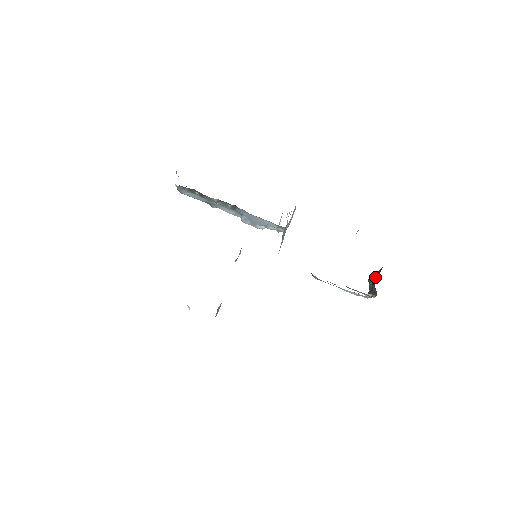
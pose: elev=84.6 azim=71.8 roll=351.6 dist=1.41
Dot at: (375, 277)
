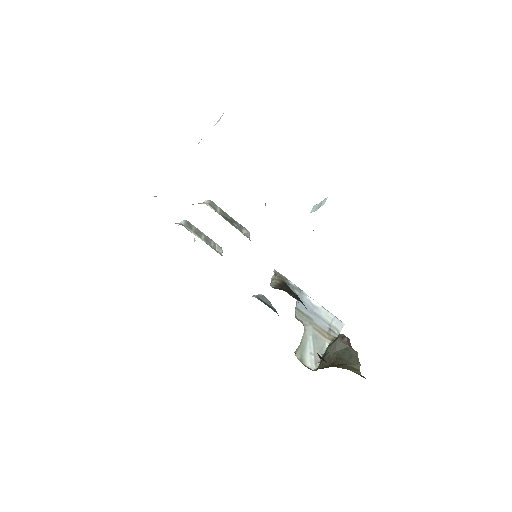
Dot at: (329, 356)
